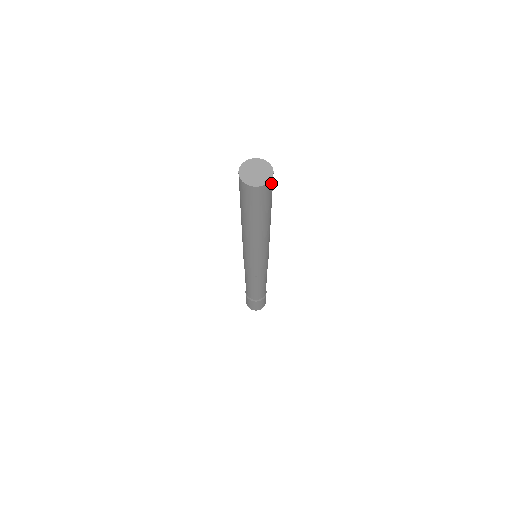
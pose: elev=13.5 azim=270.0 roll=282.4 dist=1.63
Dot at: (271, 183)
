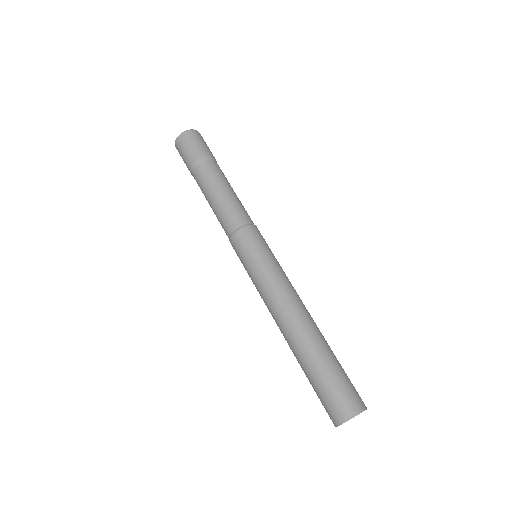
Dot at: occluded
